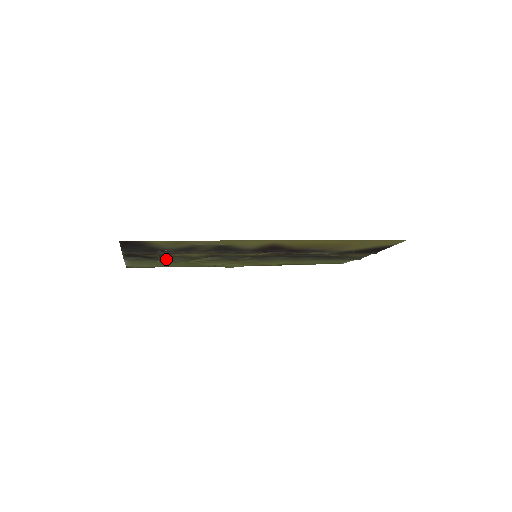
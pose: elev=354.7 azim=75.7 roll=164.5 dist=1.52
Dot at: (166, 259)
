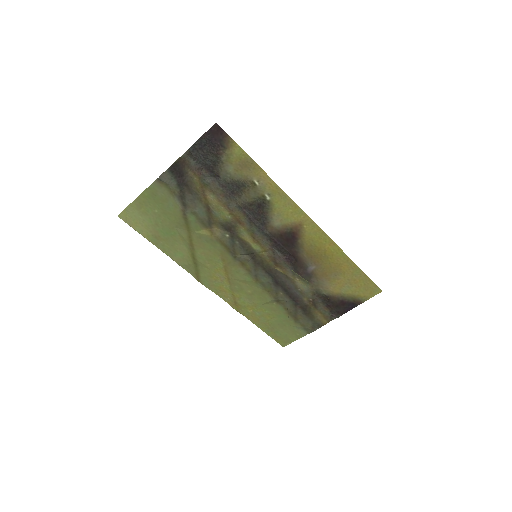
Dot at: (189, 205)
